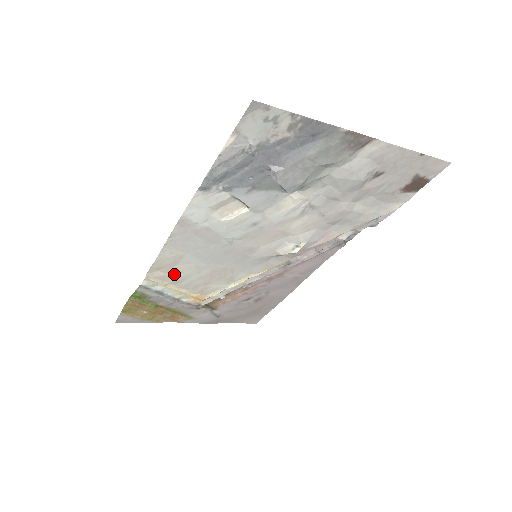
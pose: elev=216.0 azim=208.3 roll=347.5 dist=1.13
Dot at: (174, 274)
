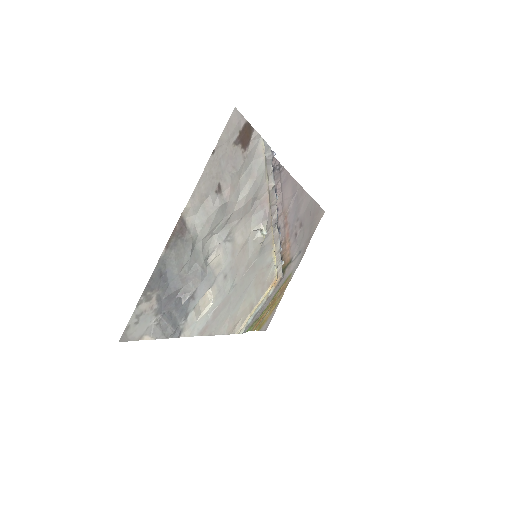
Dot at: (244, 314)
